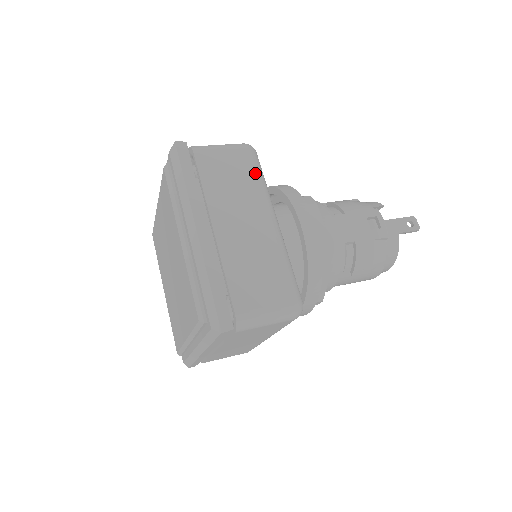
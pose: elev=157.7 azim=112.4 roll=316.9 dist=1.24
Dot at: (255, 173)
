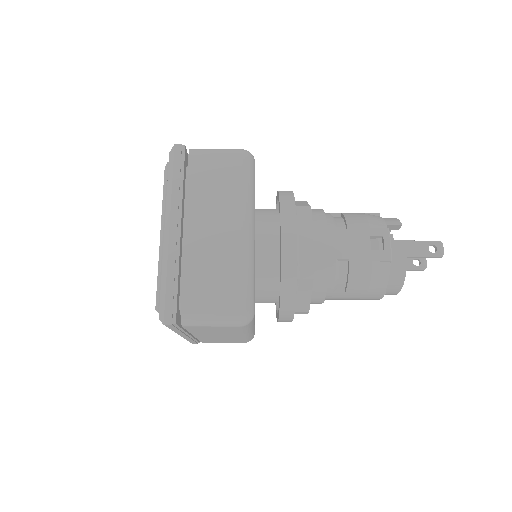
Dot at: (242, 180)
